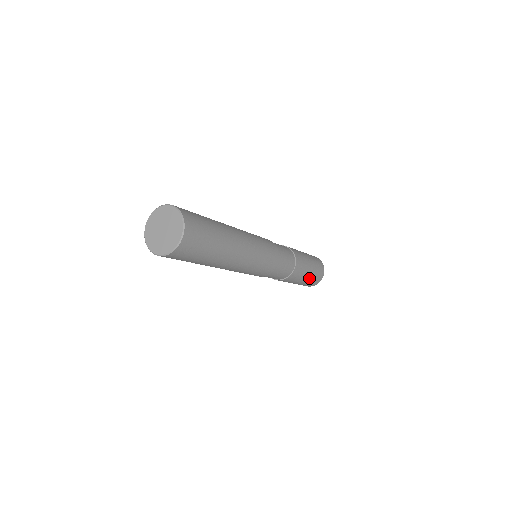
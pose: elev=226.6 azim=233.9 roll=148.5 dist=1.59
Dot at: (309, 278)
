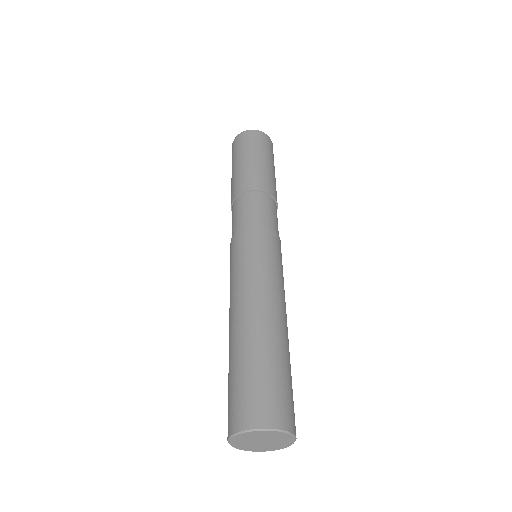
Dot at: occluded
